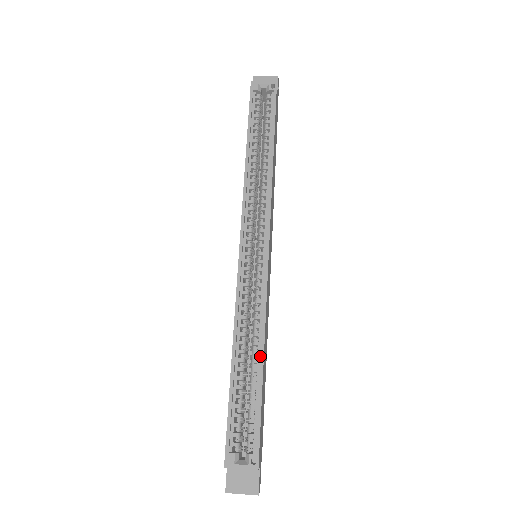
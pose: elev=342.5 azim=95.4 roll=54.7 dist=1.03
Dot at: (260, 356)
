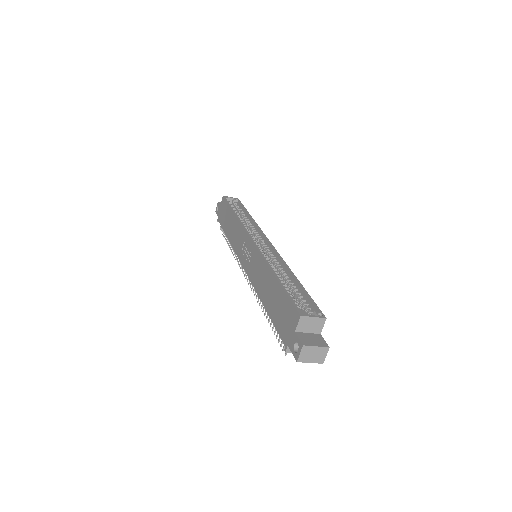
Dot at: (293, 275)
